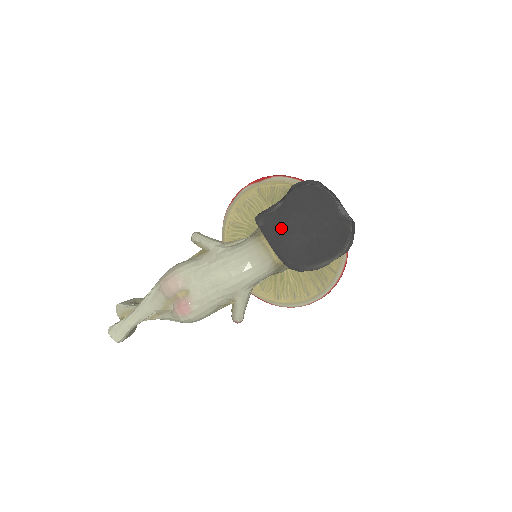
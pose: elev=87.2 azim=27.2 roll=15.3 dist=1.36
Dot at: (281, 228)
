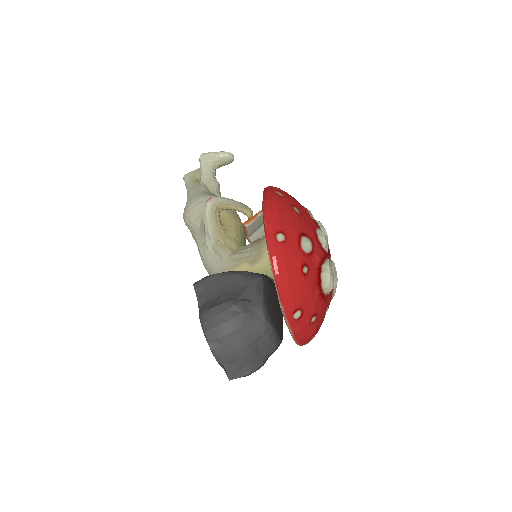
Dot at: occluded
